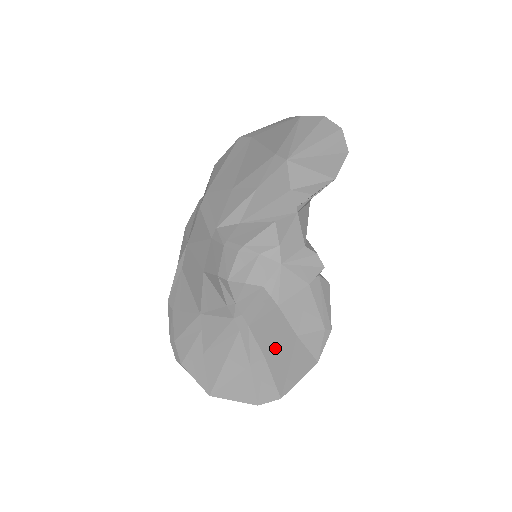
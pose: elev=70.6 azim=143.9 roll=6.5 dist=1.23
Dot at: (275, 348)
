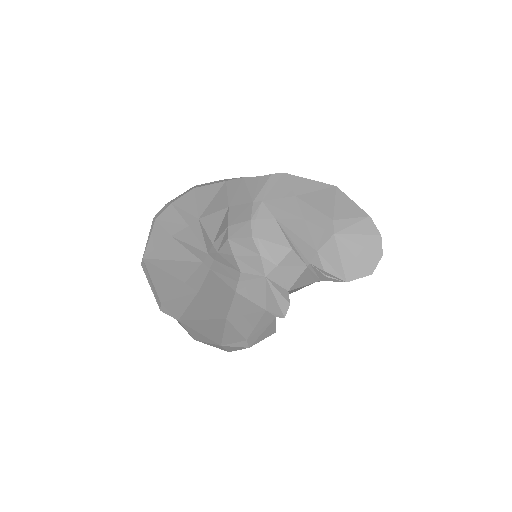
Dot at: (208, 300)
